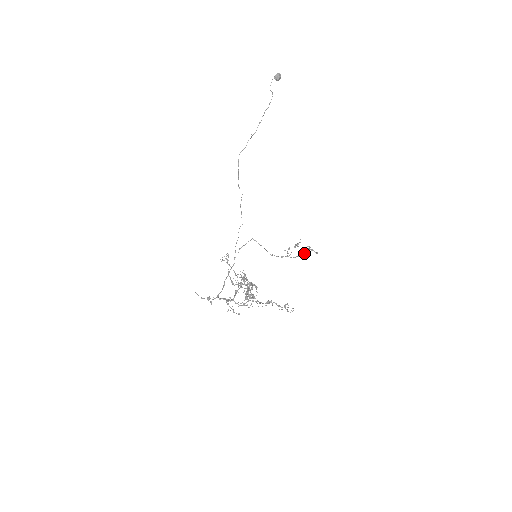
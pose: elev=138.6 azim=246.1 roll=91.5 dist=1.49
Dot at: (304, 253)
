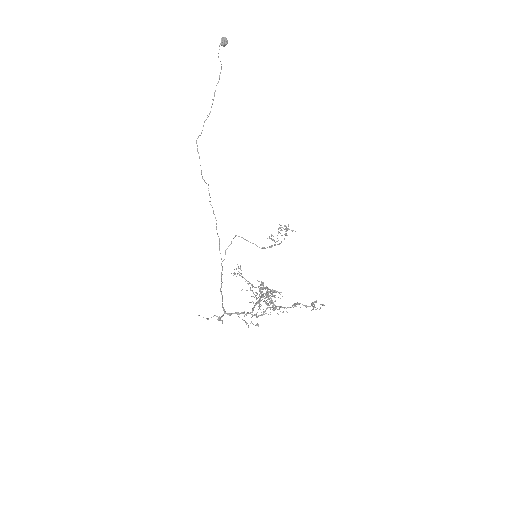
Dot at: (286, 235)
